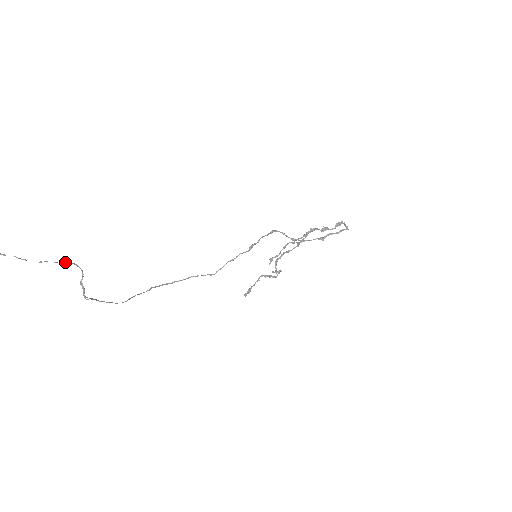
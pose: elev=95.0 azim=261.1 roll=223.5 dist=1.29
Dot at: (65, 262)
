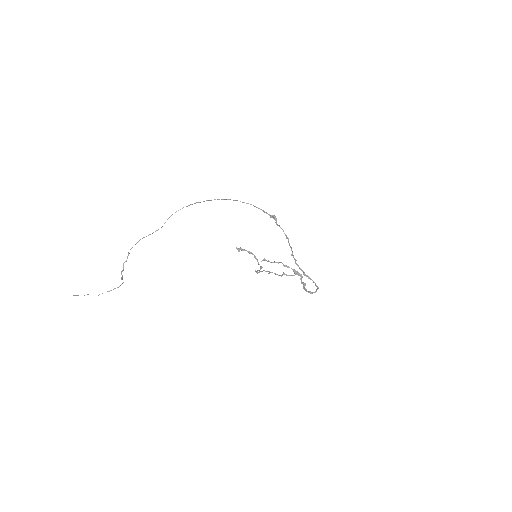
Dot at: occluded
